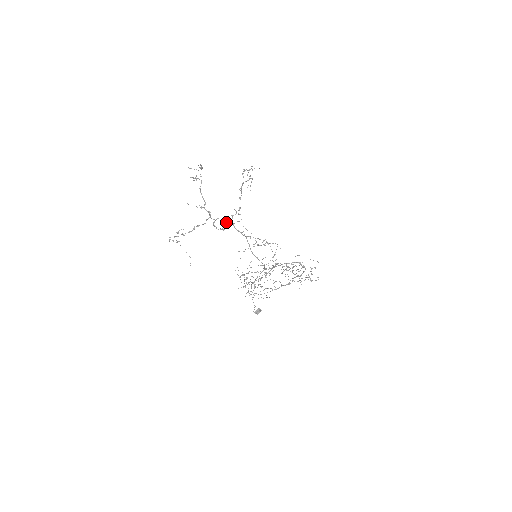
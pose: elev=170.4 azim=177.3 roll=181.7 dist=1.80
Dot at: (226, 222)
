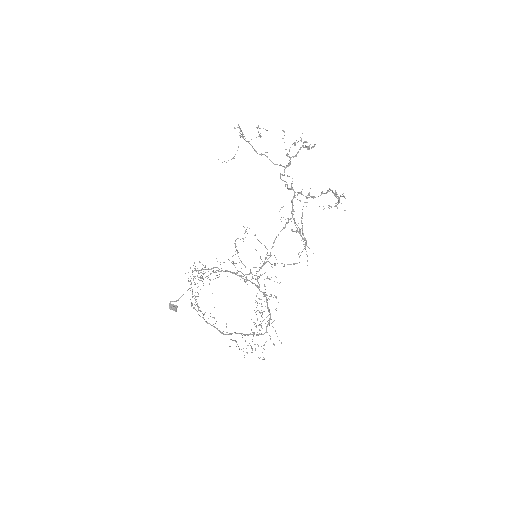
Dot at: (291, 188)
